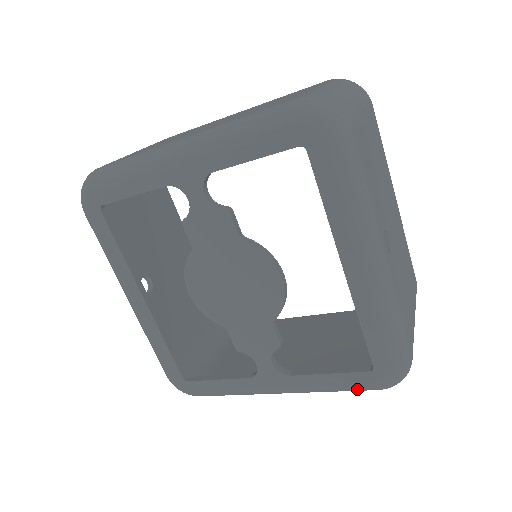
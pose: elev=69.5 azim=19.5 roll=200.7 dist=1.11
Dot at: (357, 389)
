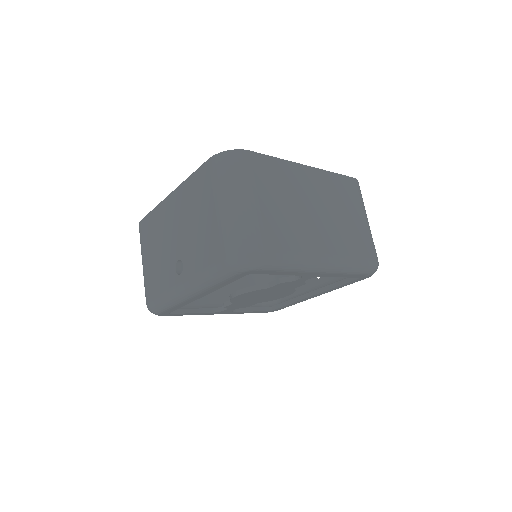
Dot at: occluded
